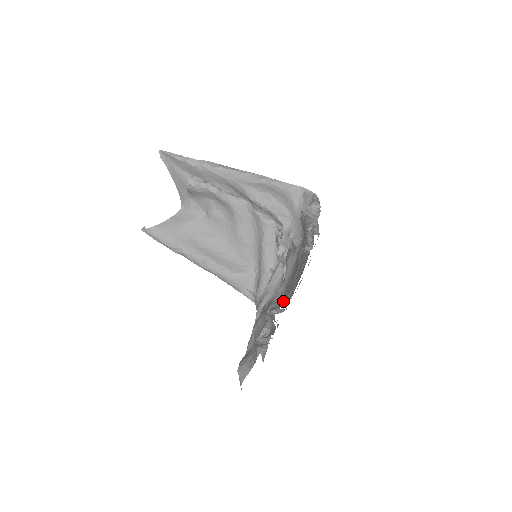
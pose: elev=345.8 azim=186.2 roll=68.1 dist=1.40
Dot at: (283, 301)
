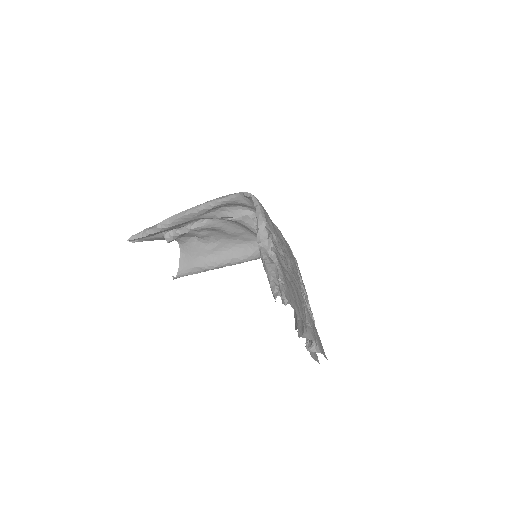
Dot at: occluded
